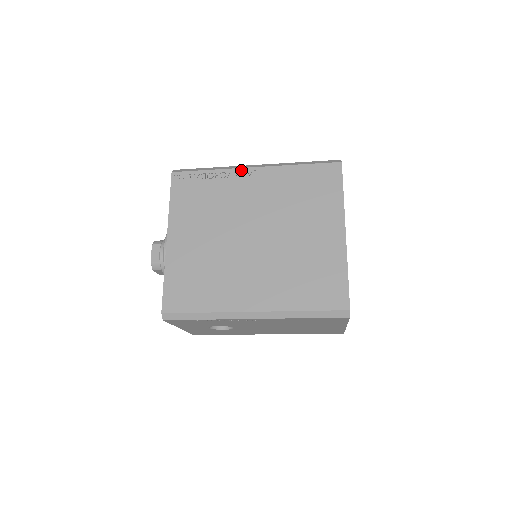
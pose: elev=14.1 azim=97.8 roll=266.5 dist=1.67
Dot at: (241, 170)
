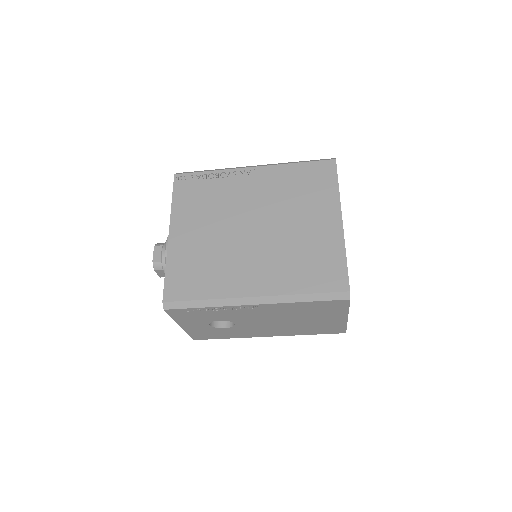
Dot at: (240, 170)
